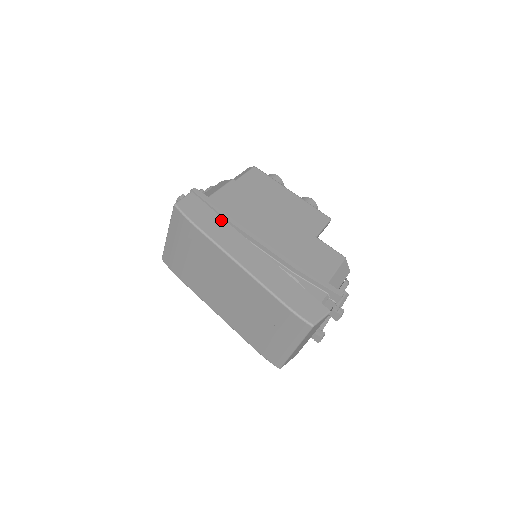
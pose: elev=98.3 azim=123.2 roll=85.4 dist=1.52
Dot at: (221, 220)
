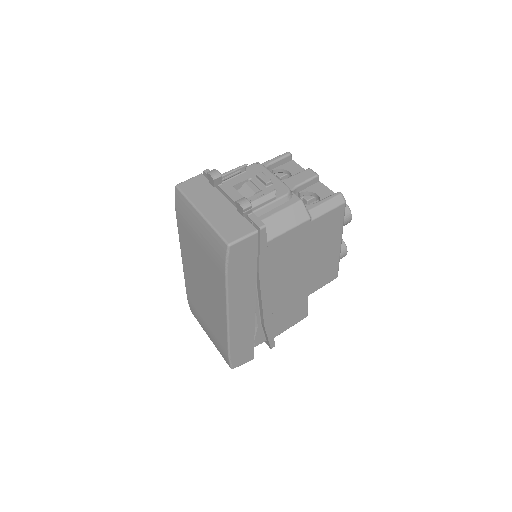
Dot at: (254, 273)
